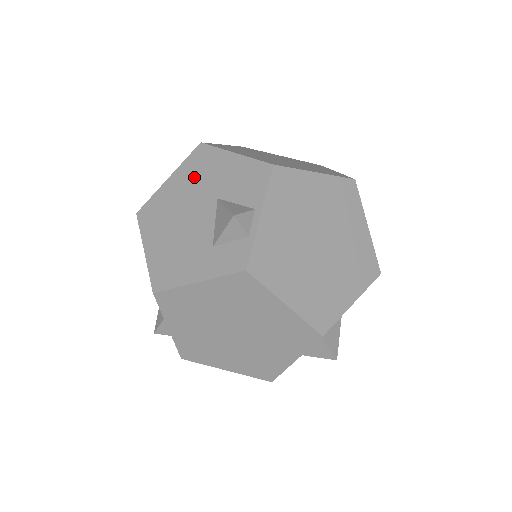
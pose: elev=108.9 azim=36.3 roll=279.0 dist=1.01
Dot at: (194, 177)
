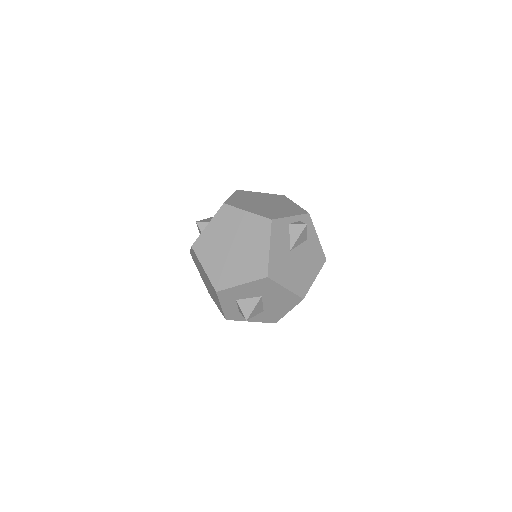
Dot at: occluded
